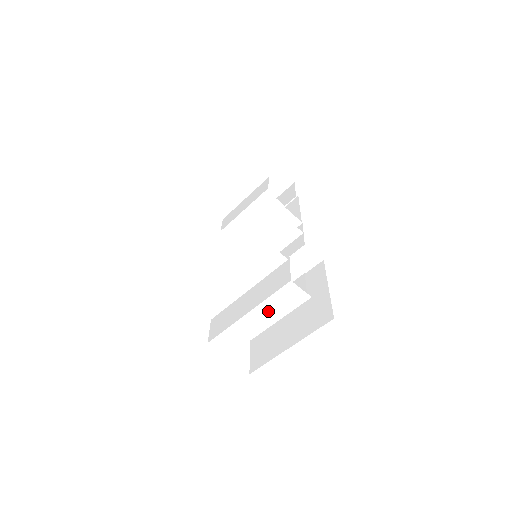
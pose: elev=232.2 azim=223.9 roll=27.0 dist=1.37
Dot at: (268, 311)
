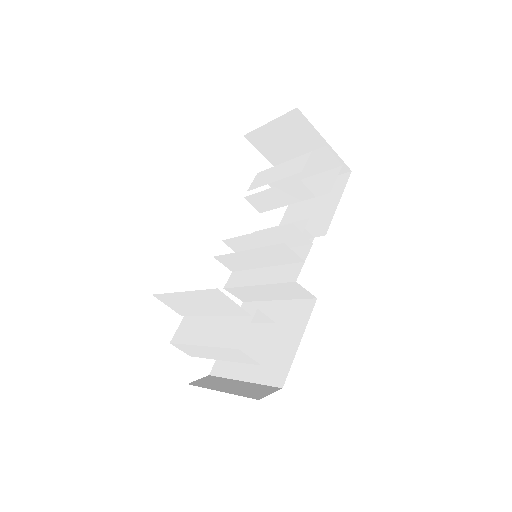
Dot at: (220, 353)
